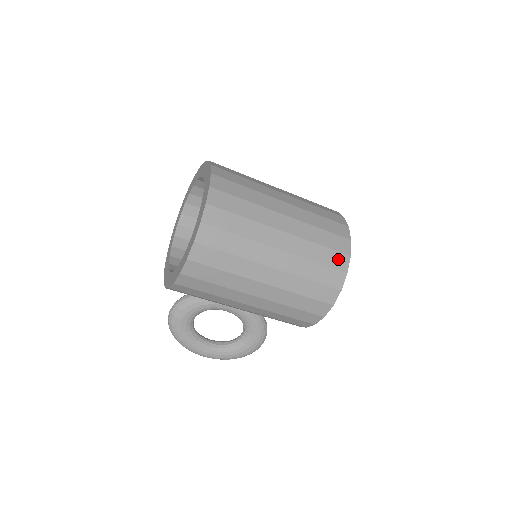
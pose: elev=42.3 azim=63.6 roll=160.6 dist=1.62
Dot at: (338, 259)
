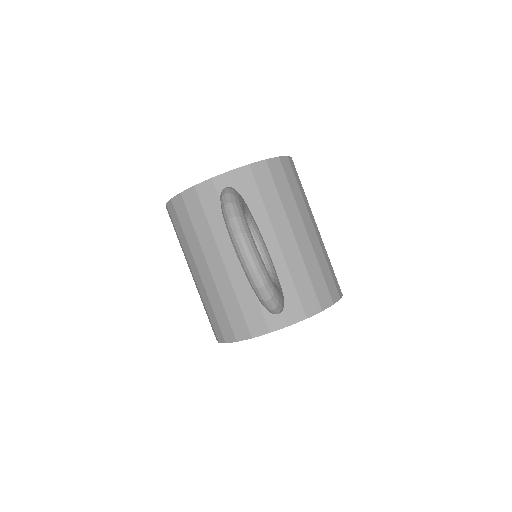
Dot at: occluded
